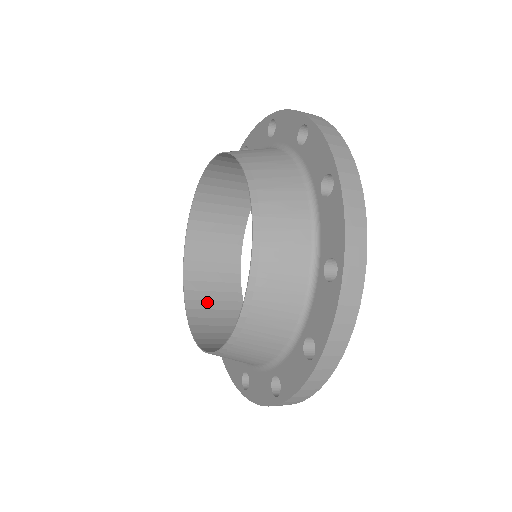
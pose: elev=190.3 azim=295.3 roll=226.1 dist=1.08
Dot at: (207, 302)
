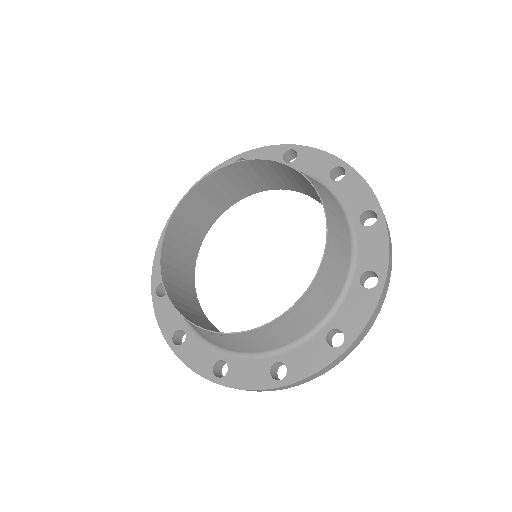
Dot at: (177, 288)
